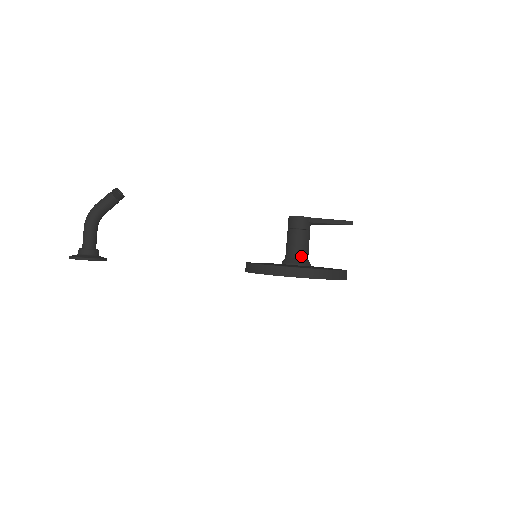
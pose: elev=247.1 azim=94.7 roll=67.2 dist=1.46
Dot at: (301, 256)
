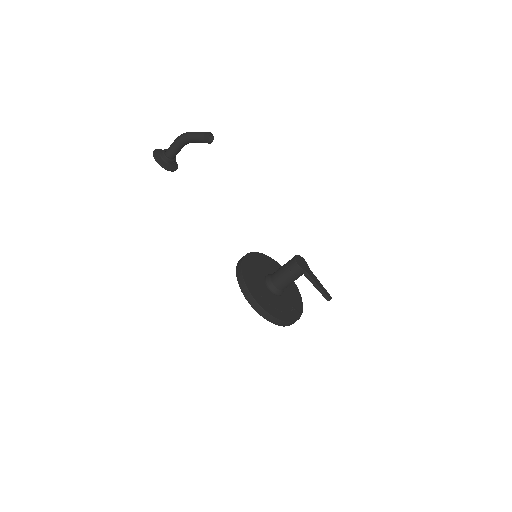
Dot at: (277, 286)
